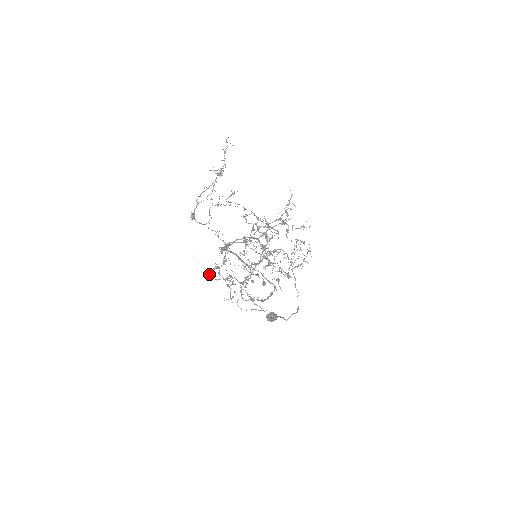
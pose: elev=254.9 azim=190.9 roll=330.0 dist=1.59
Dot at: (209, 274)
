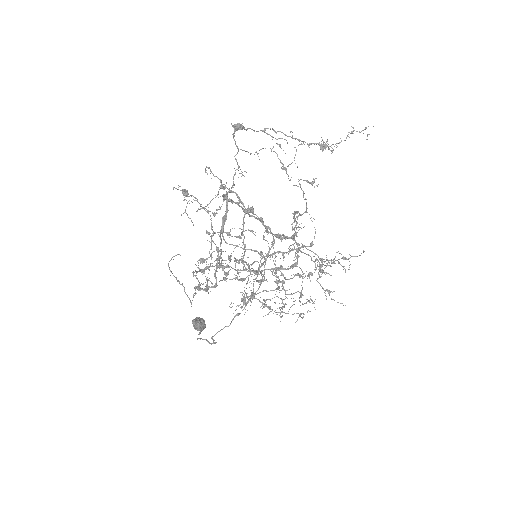
Dot at: occluded
